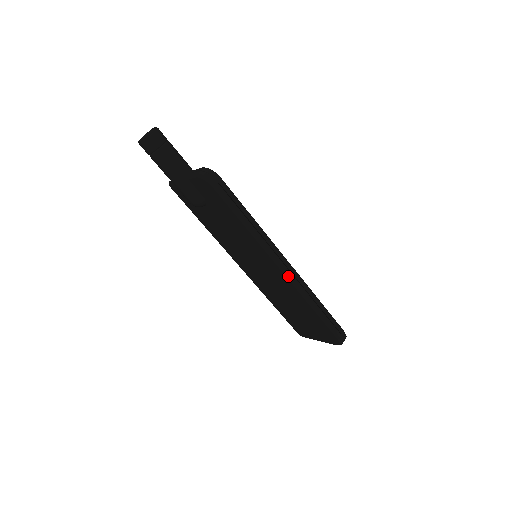
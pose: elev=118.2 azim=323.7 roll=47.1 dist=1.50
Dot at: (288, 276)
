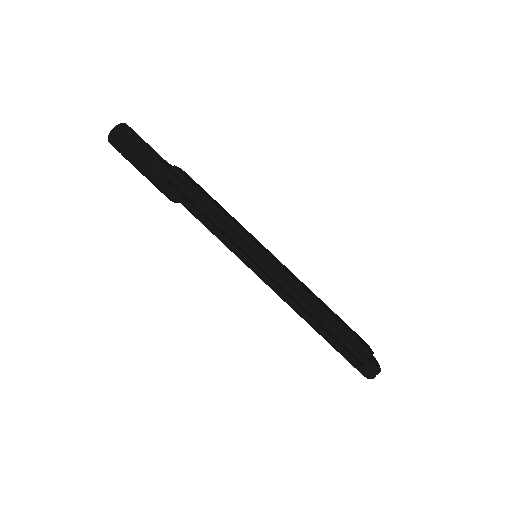
Dot at: (268, 283)
